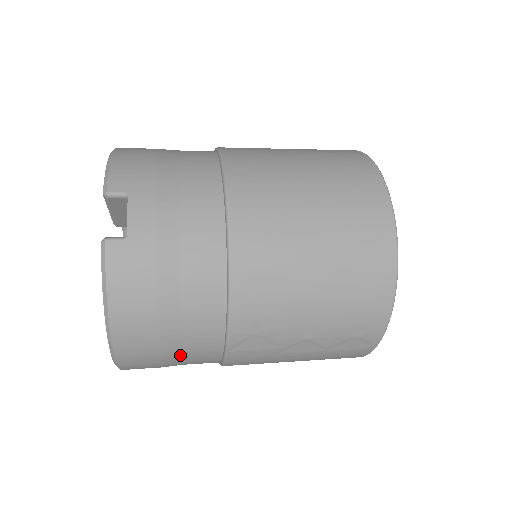
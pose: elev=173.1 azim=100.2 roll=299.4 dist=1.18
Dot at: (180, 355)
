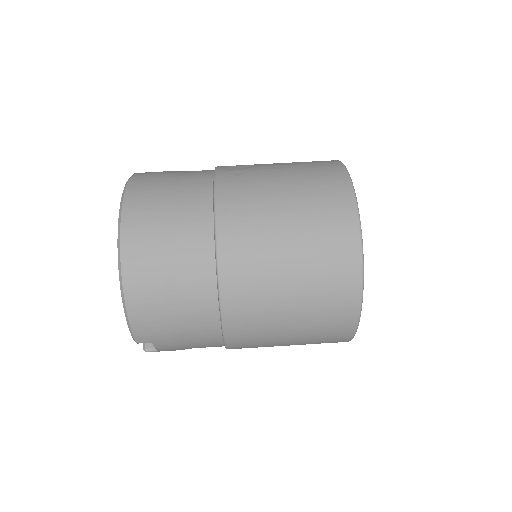
Dot at: occluded
